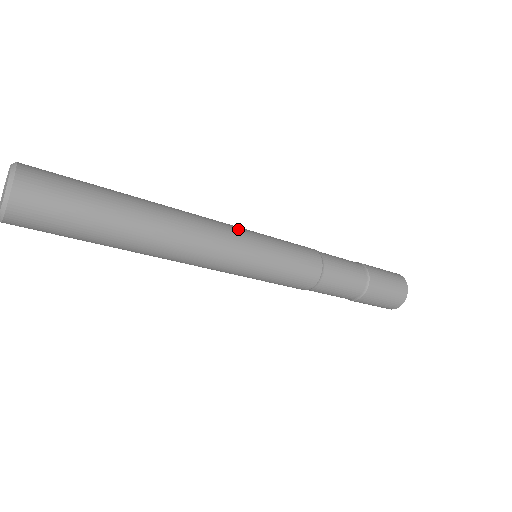
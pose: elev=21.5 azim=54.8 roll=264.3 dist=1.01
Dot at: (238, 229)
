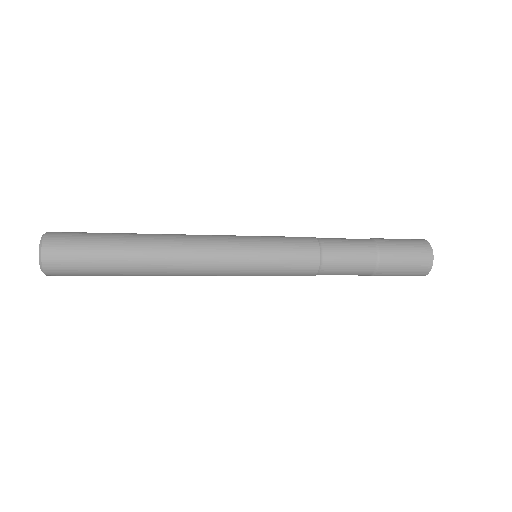
Dot at: (229, 243)
